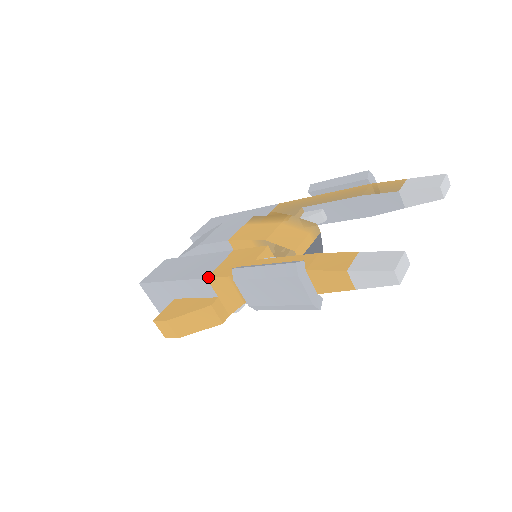
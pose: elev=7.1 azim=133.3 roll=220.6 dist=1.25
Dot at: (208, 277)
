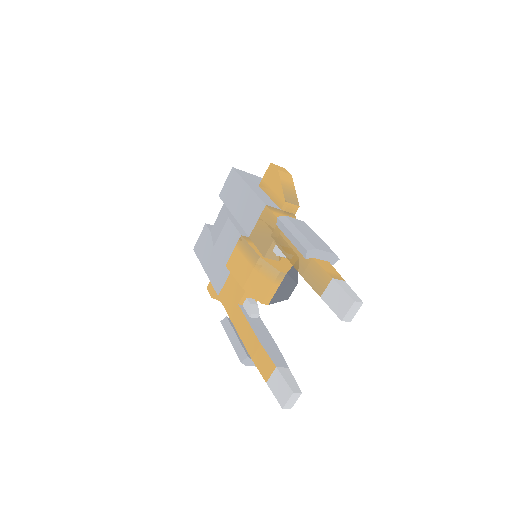
Dot at: (218, 296)
